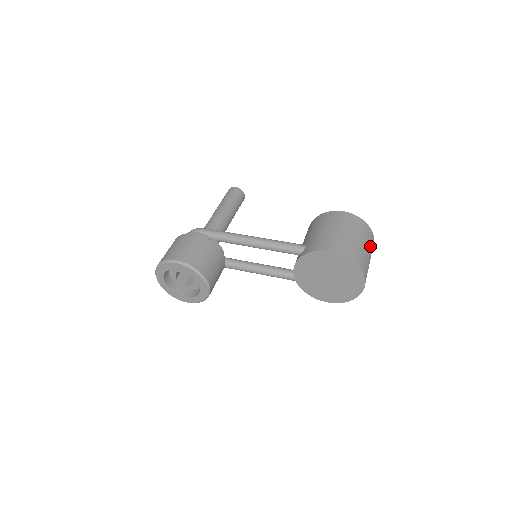
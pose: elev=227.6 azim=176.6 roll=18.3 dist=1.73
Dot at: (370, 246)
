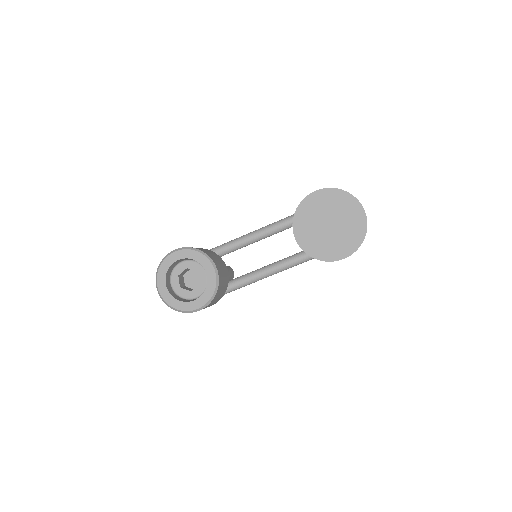
Dot at: occluded
